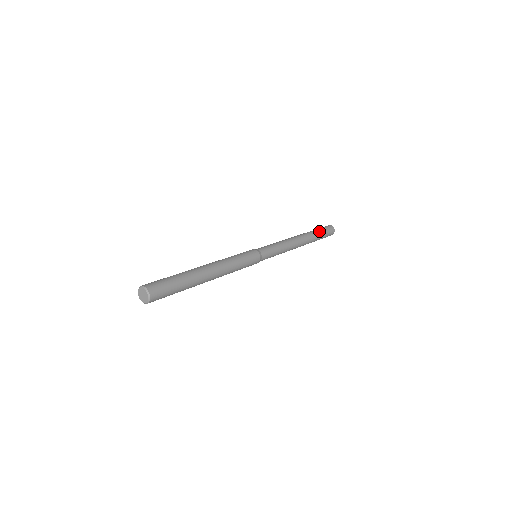
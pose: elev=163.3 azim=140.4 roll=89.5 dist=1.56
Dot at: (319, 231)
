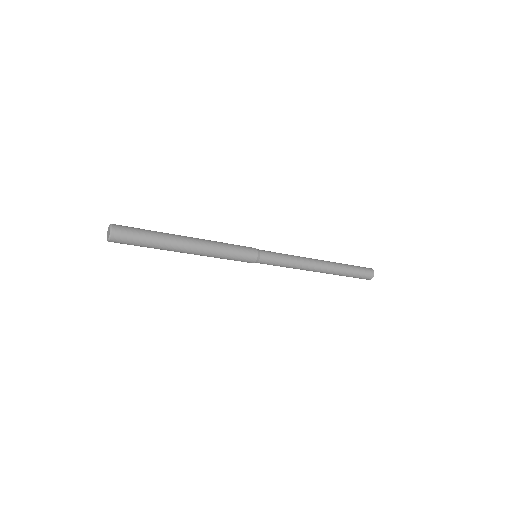
Dot at: occluded
